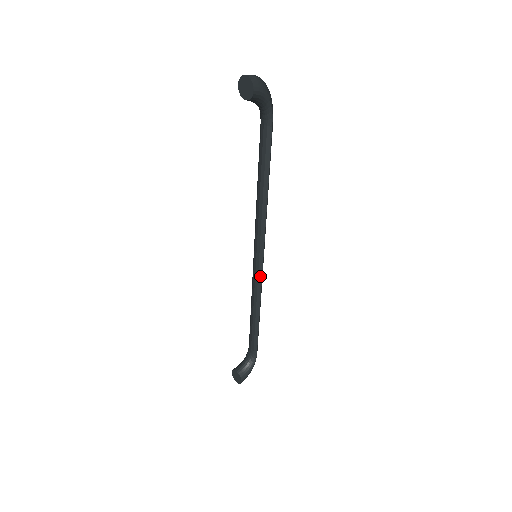
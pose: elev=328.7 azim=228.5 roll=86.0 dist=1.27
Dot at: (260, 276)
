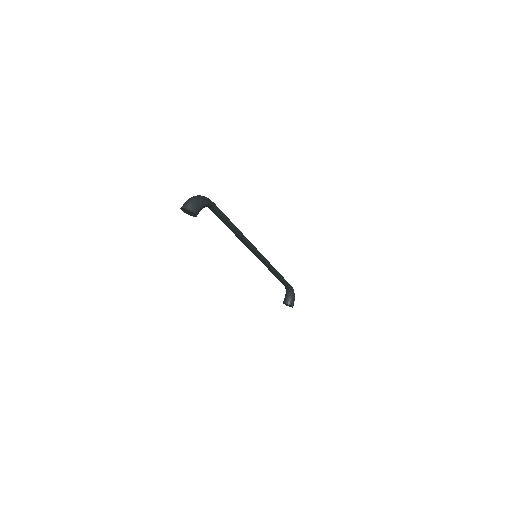
Dot at: (266, 262)
